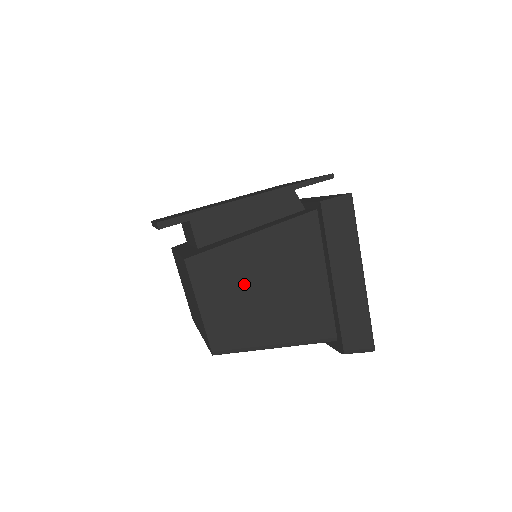
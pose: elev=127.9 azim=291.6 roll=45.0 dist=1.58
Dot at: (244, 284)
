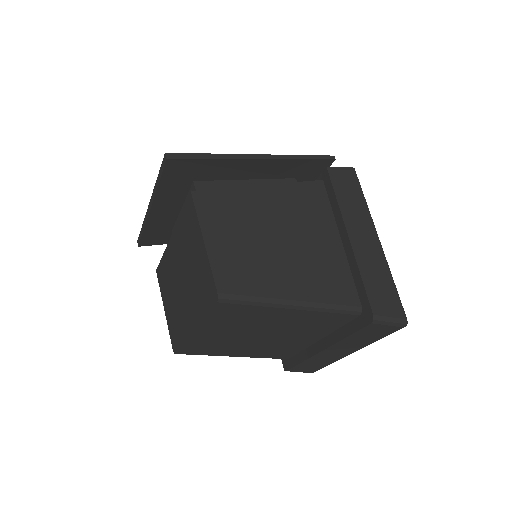
Dot at: (254, 229)
